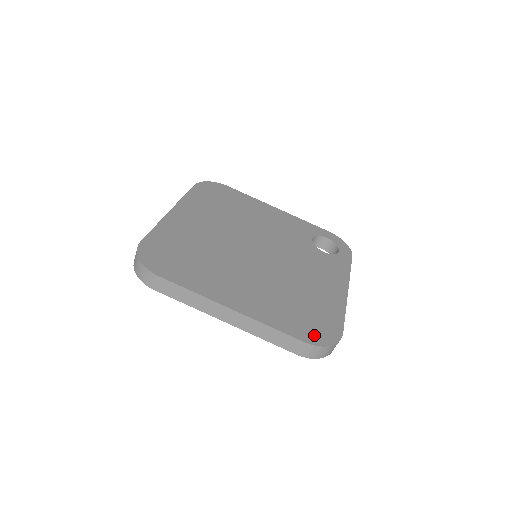
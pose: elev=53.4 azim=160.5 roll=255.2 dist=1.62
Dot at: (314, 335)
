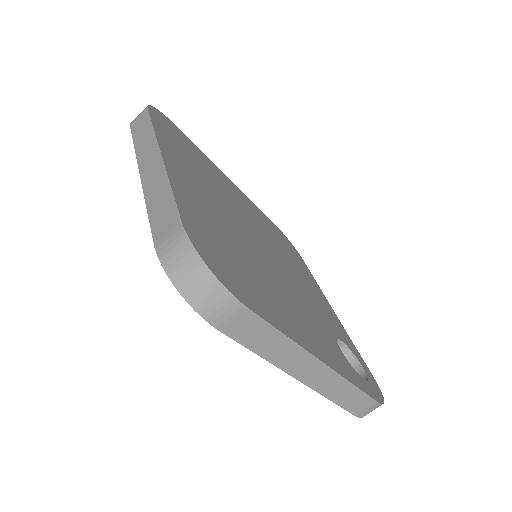
Dot at: (206, 247)
